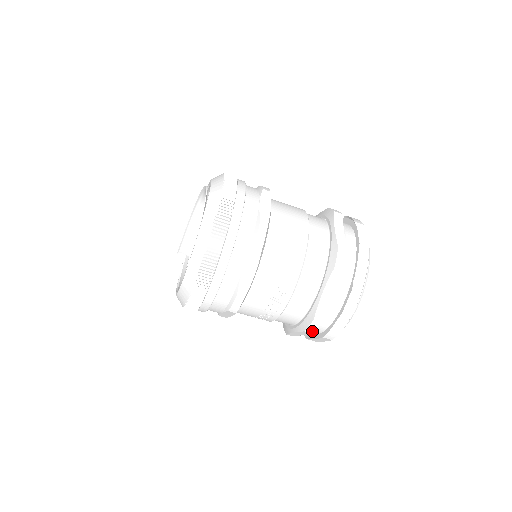
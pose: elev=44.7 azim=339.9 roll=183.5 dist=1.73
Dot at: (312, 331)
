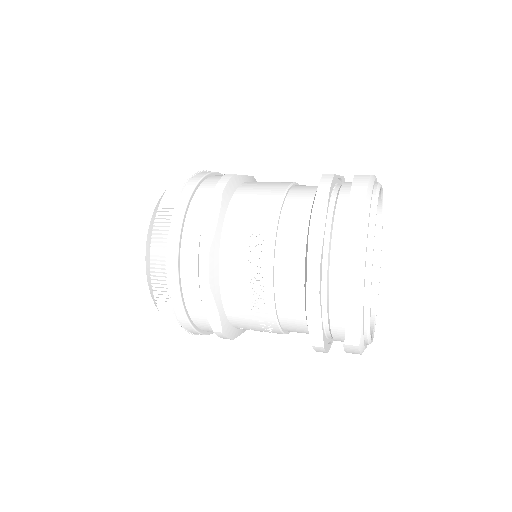
Dot at: (316, 288)
